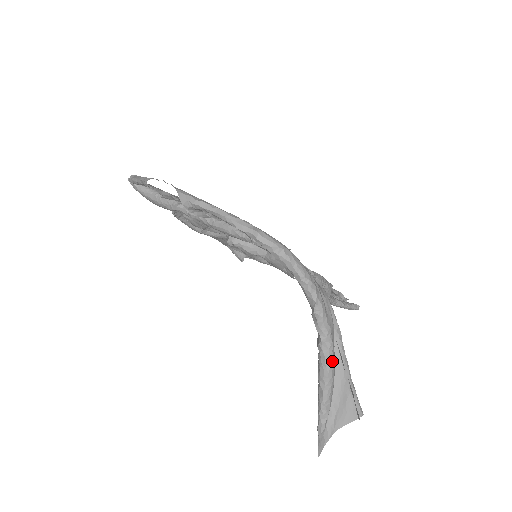
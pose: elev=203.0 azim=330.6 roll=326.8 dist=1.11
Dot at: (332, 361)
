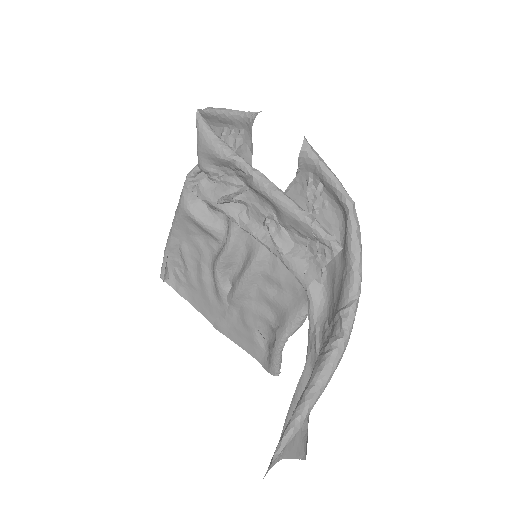
Dot at: occluded
